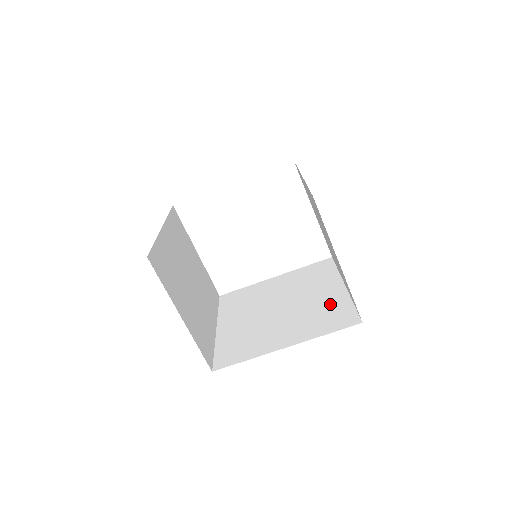
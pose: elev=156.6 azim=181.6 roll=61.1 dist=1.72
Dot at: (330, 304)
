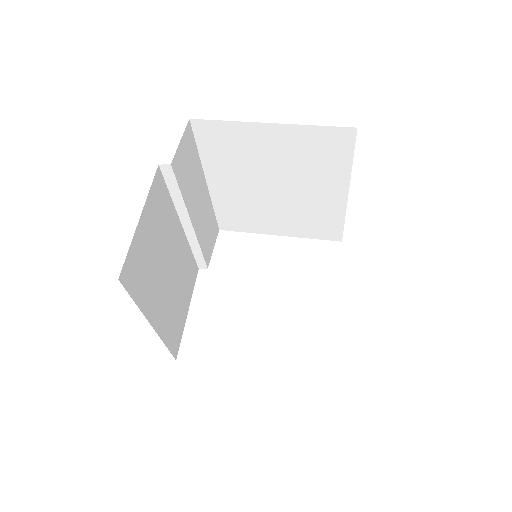
Dot at: occluded
